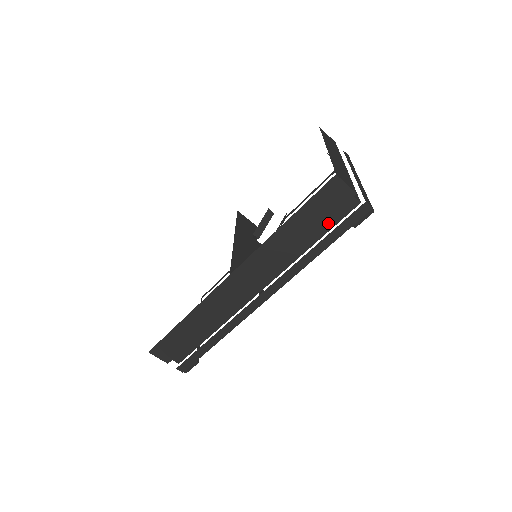
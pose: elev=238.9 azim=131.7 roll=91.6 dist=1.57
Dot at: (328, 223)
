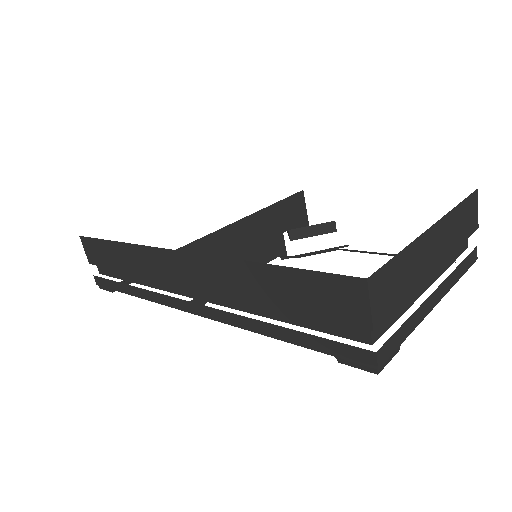
Dot at: (314, 319)
